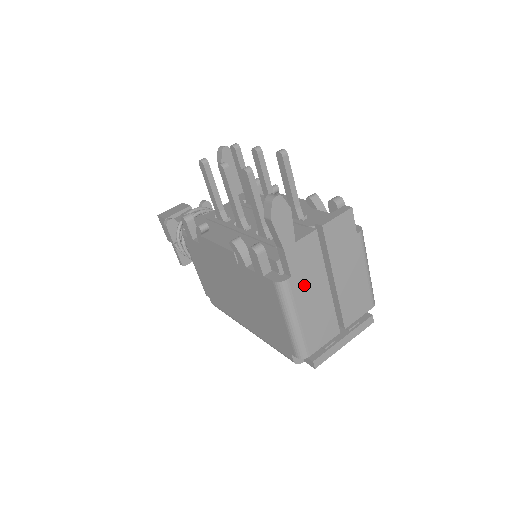
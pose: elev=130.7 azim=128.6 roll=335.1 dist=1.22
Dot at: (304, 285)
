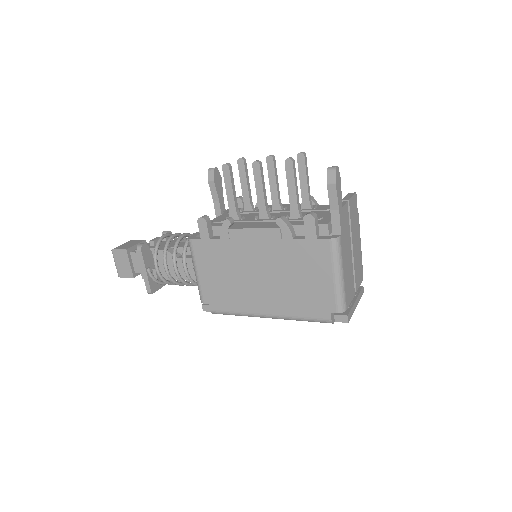
Dot at: (344, 245)
